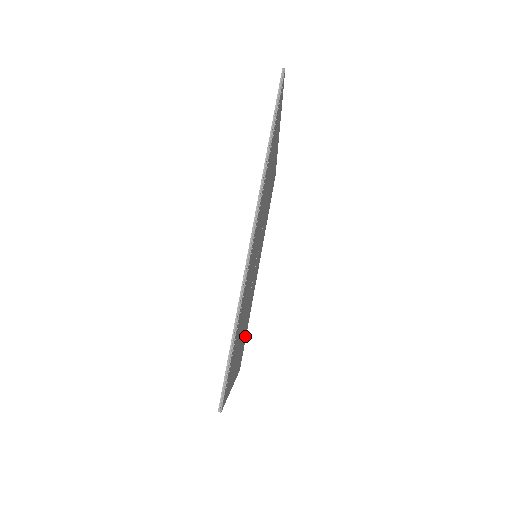
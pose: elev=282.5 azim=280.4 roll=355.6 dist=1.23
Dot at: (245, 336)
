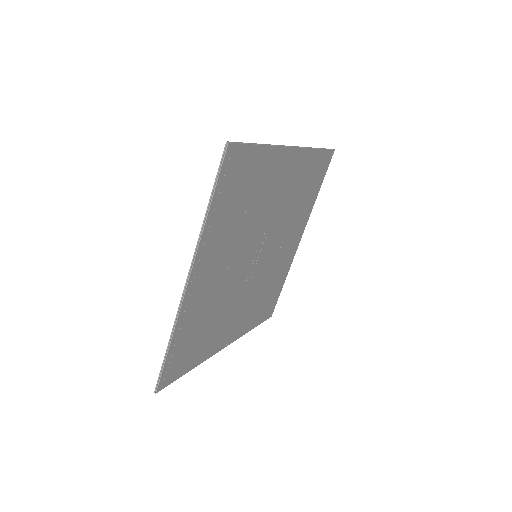
Dot at: (273, 296)
